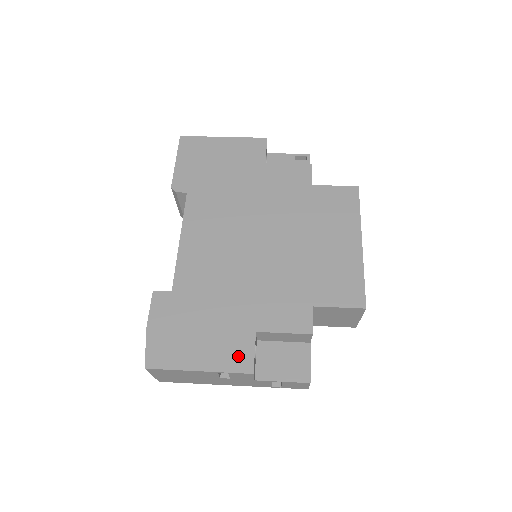
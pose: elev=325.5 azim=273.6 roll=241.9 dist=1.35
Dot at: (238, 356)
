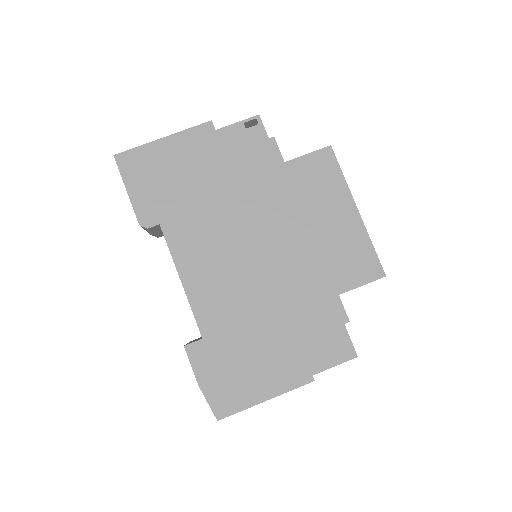
Dot at: (294, 372)
